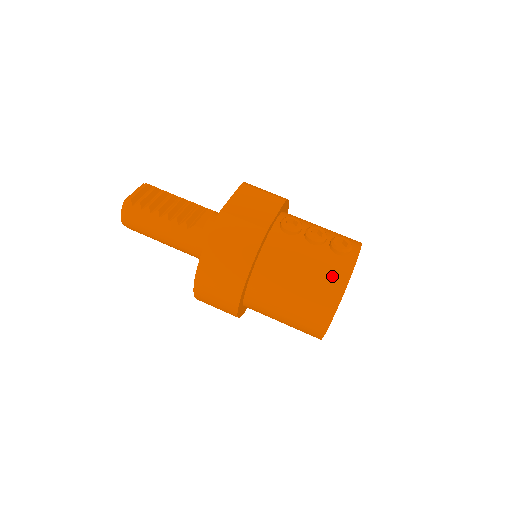
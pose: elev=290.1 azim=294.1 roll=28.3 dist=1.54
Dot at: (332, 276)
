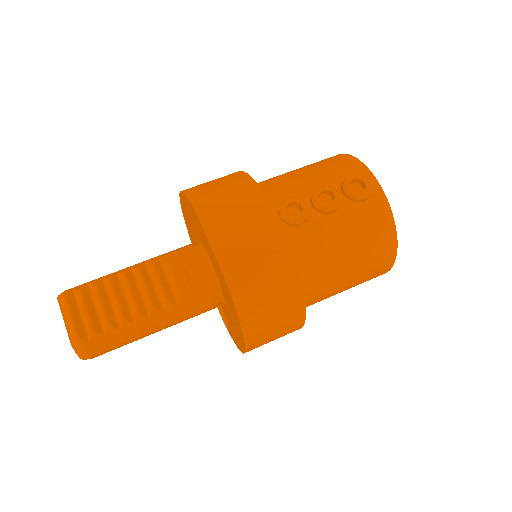
Dot at: (376, 229)
